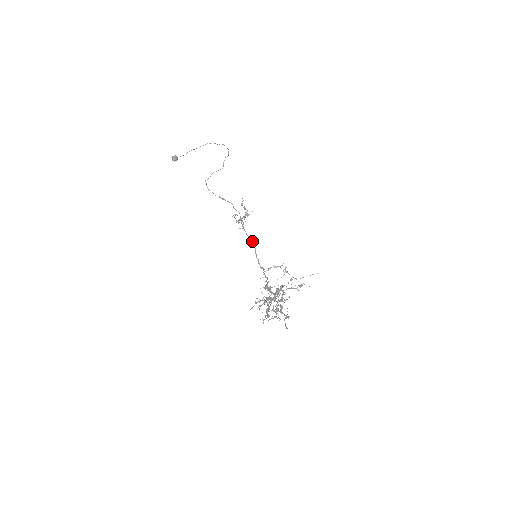
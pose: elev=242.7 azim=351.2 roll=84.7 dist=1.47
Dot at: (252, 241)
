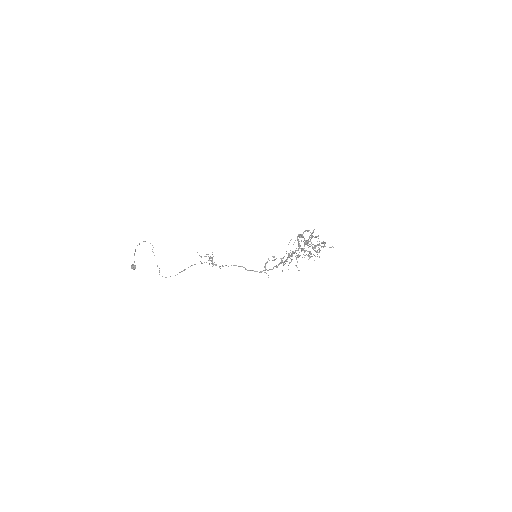
Dot at: (236, 265)
